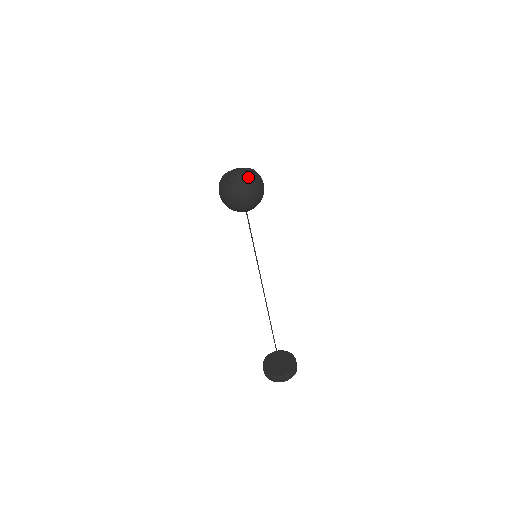
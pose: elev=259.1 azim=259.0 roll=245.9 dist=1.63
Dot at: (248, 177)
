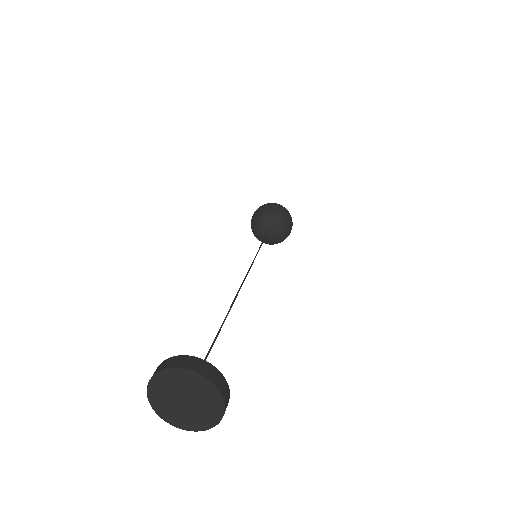
Dot at: occluded
